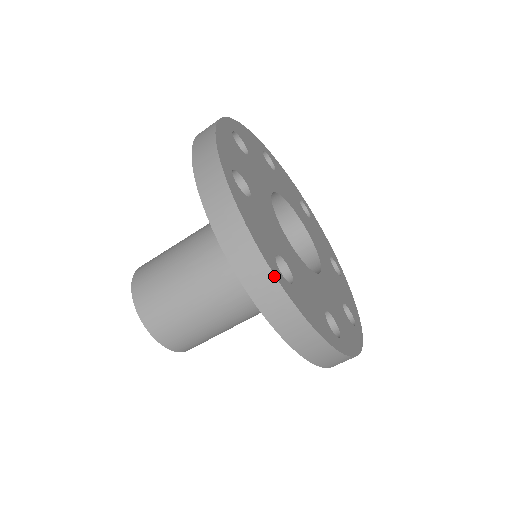
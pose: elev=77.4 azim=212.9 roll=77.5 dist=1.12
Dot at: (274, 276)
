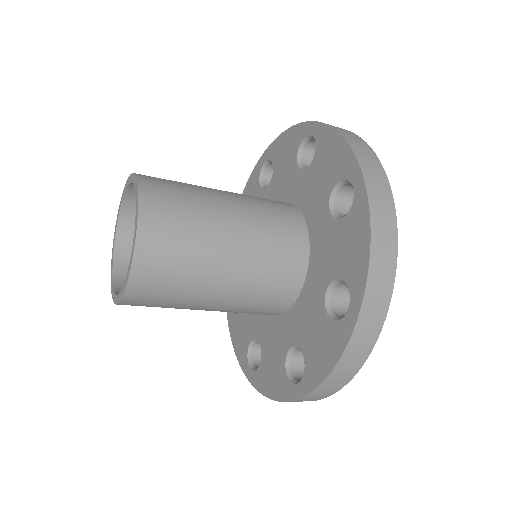
Dot at: occluded
